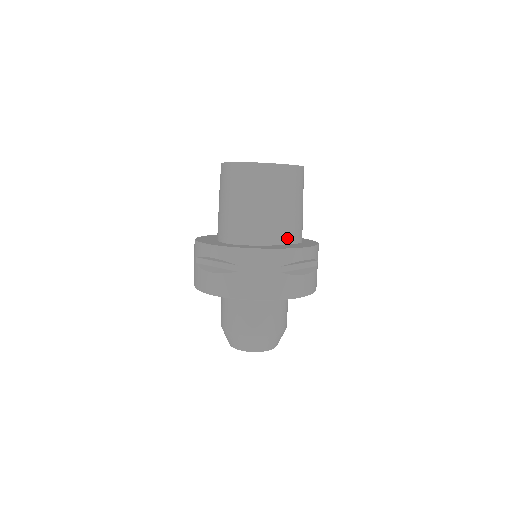
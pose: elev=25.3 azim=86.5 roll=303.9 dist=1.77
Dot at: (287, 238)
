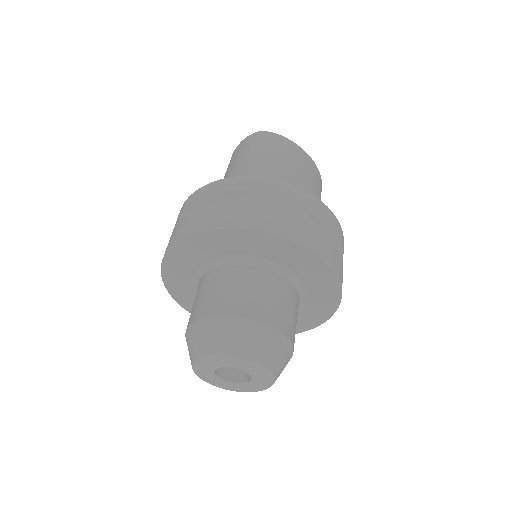
Dot at: occluded
